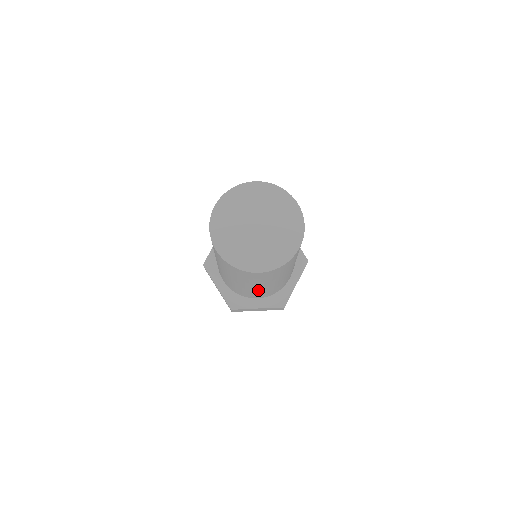
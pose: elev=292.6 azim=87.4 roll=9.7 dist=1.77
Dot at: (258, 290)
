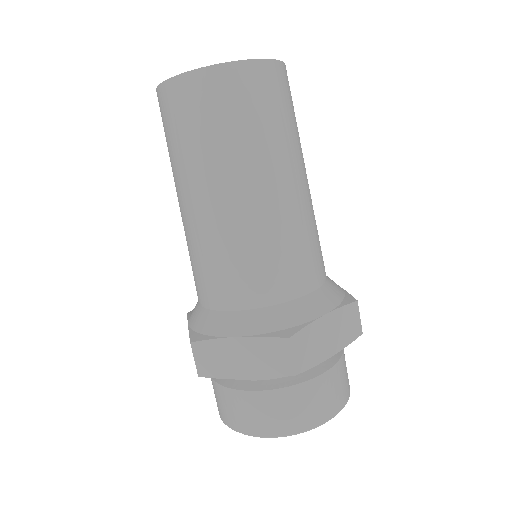
Dot at: (292, 211)
